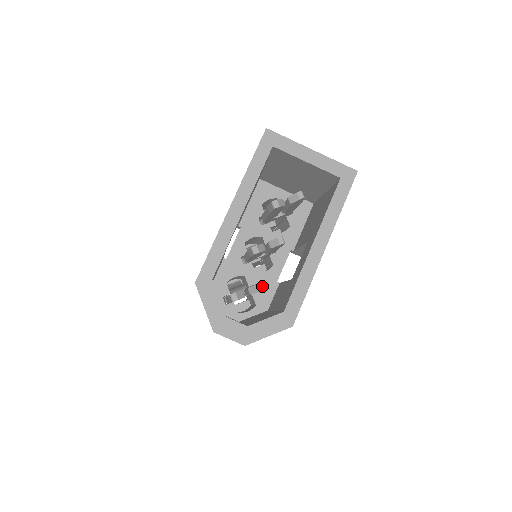
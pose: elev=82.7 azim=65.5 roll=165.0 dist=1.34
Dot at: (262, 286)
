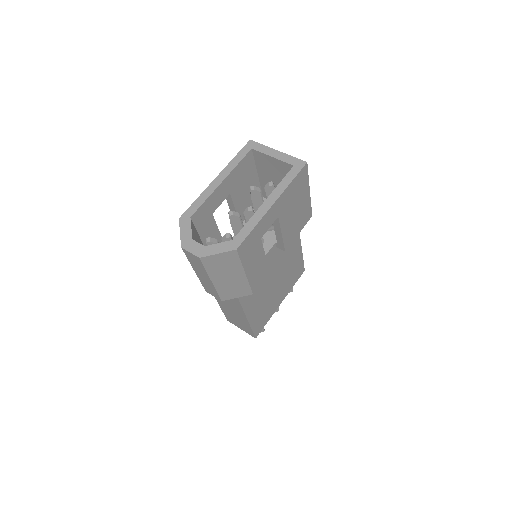
Dot at: (229, 235)
